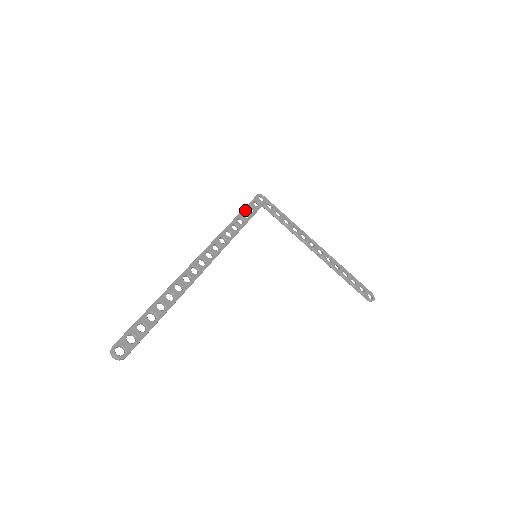
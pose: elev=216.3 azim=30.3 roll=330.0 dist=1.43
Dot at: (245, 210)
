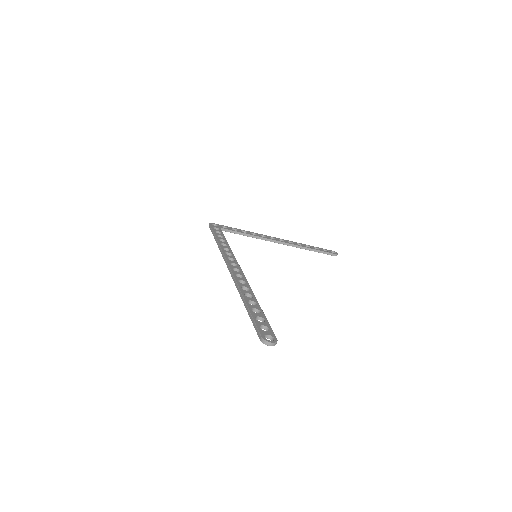
Dot at: (216, 234)
